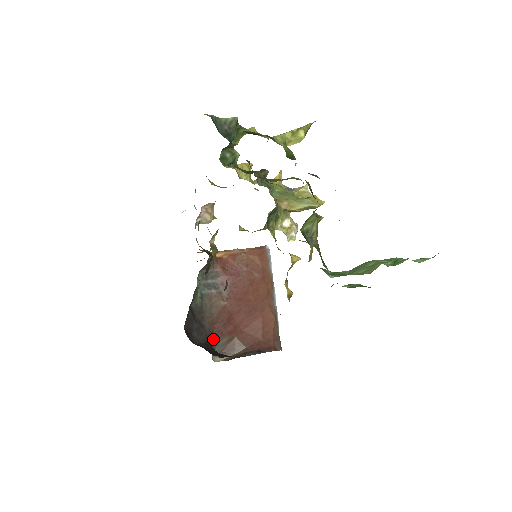
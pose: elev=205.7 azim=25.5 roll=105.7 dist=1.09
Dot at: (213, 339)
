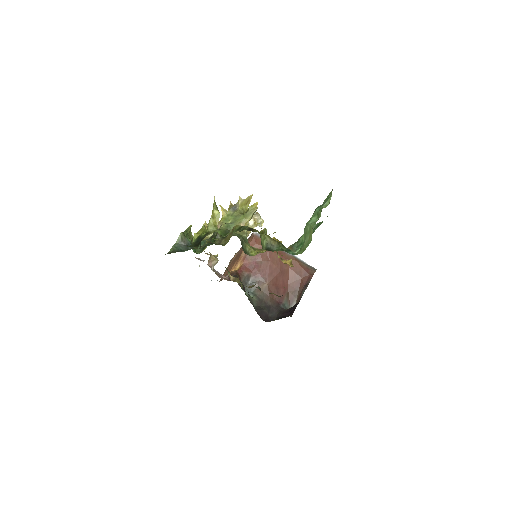
Dot at: (280, 305)
